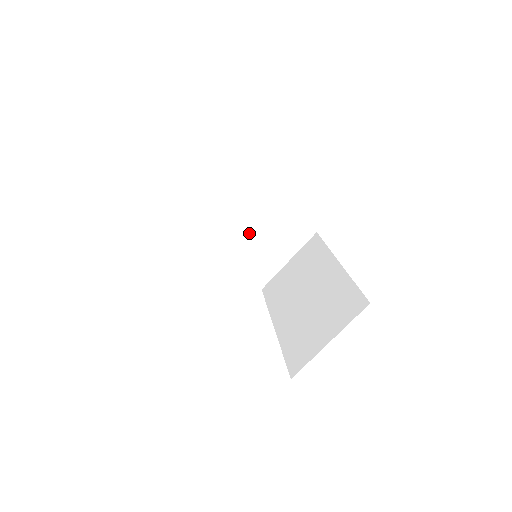
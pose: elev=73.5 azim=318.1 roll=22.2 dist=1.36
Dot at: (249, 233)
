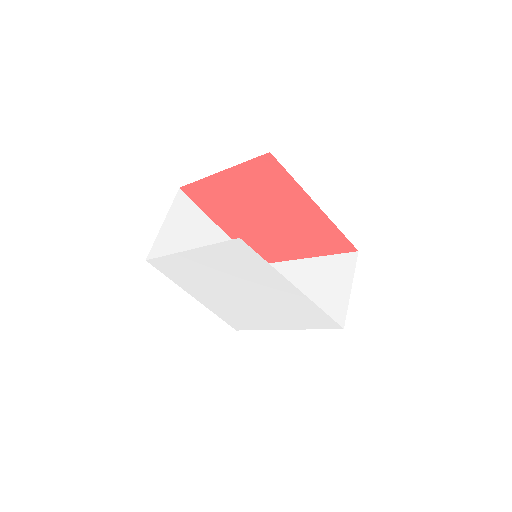
Dot at: occluded
